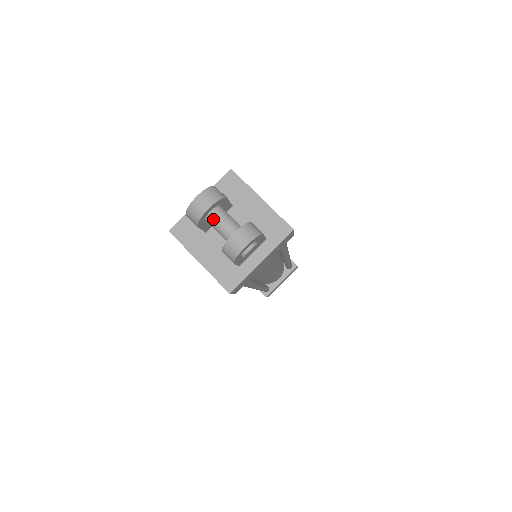
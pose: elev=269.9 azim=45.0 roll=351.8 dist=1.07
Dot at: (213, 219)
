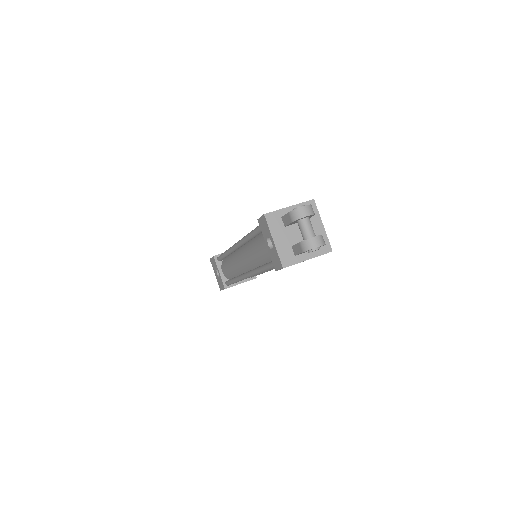
Dot at: (304, 223)
